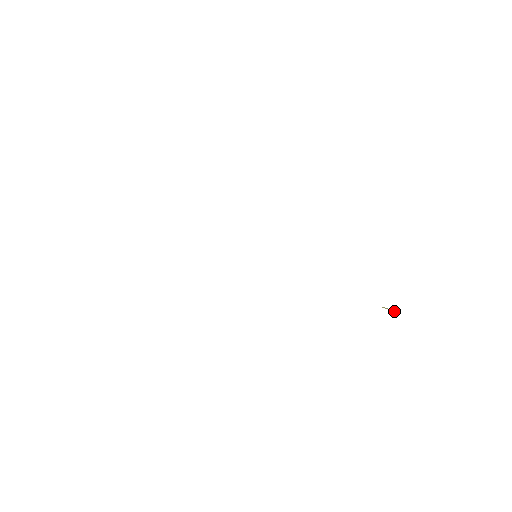
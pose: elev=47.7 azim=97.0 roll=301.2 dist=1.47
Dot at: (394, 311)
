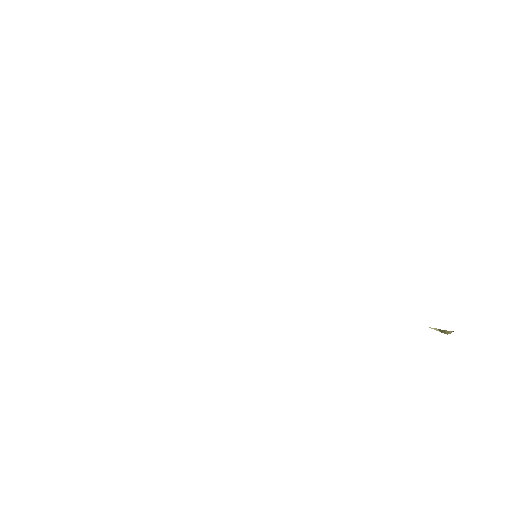
Dot at: (446, 333)
